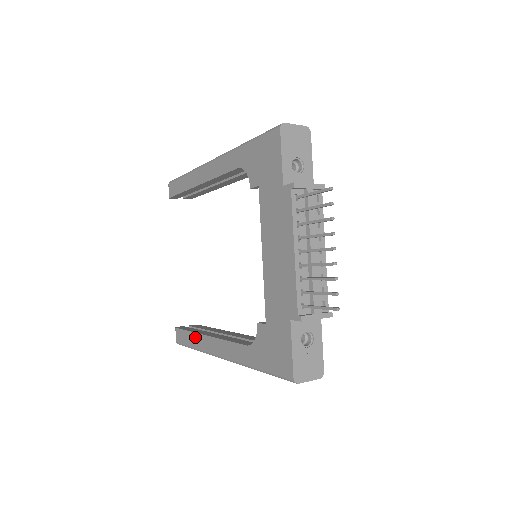
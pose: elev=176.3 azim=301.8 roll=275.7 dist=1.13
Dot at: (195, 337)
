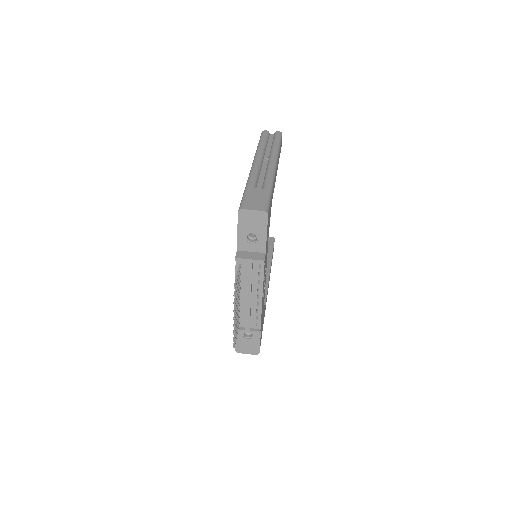
Dot at: occluded
